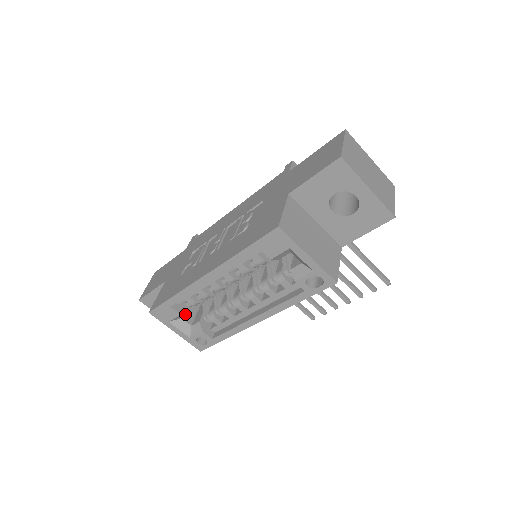
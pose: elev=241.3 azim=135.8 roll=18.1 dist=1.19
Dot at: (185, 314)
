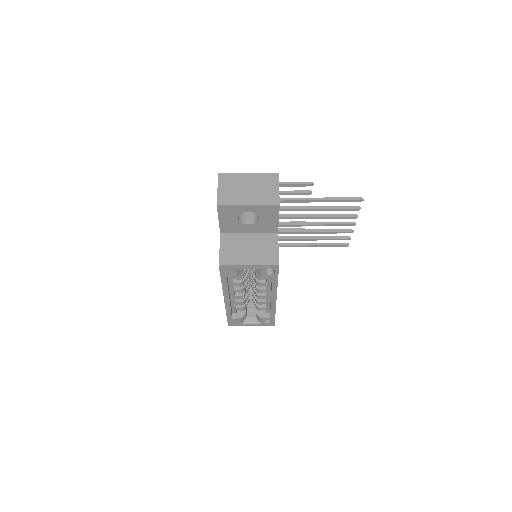
Dot at: (244, 316)
